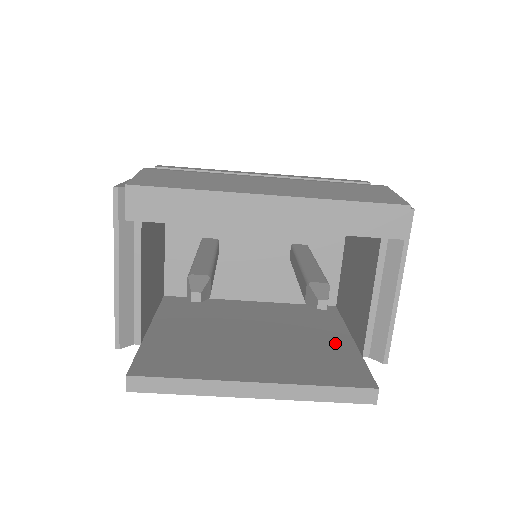
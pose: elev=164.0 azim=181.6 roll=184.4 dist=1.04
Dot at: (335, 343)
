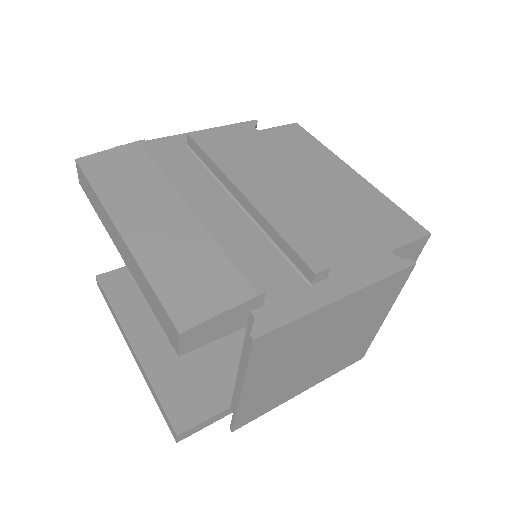
Dot at: occluded
